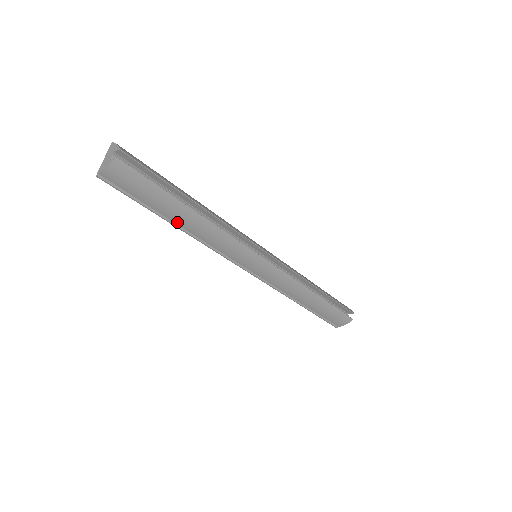
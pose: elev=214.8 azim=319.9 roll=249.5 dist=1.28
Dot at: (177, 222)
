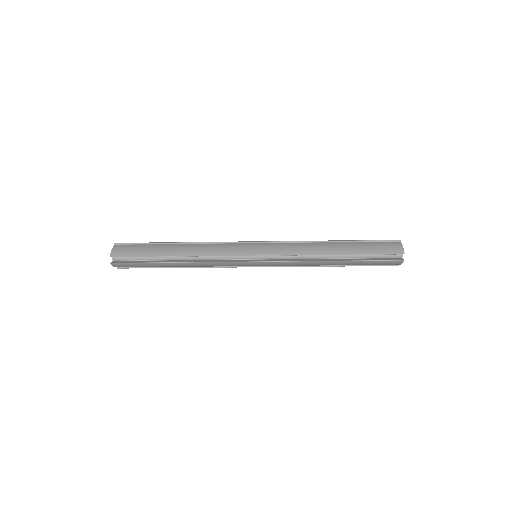
Dot at: (178, 267)
